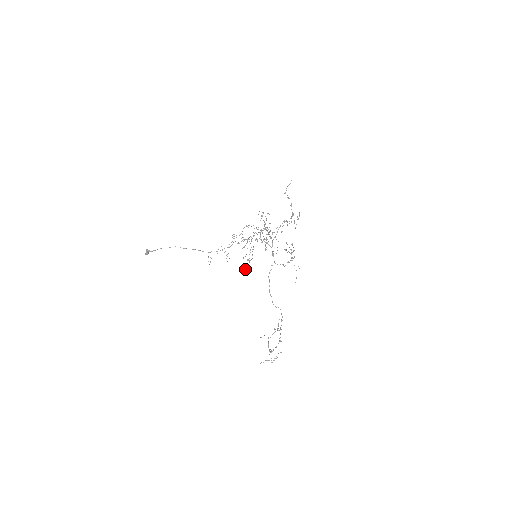
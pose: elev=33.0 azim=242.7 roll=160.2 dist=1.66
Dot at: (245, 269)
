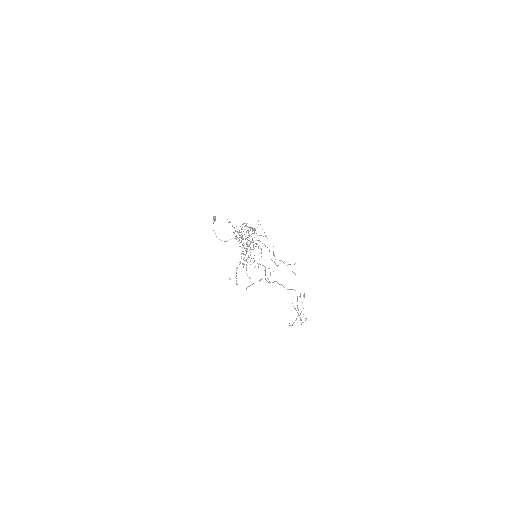
Dot at: occluded
